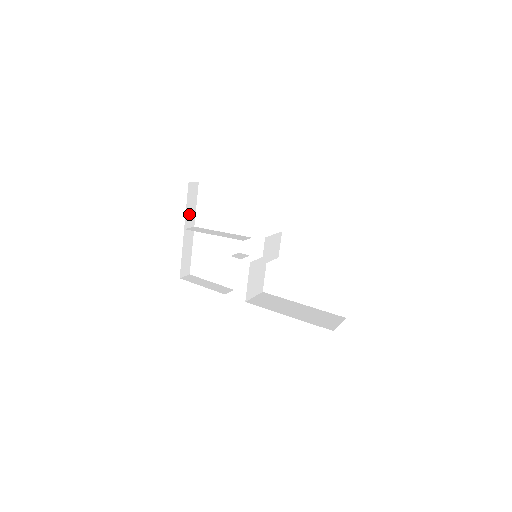
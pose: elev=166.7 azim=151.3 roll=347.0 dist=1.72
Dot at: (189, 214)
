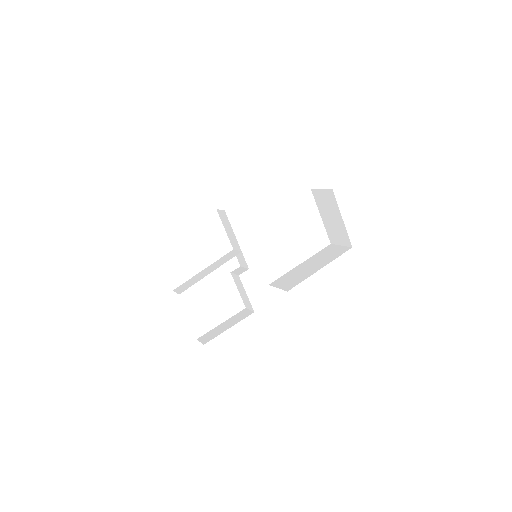
Dot at: occluded
